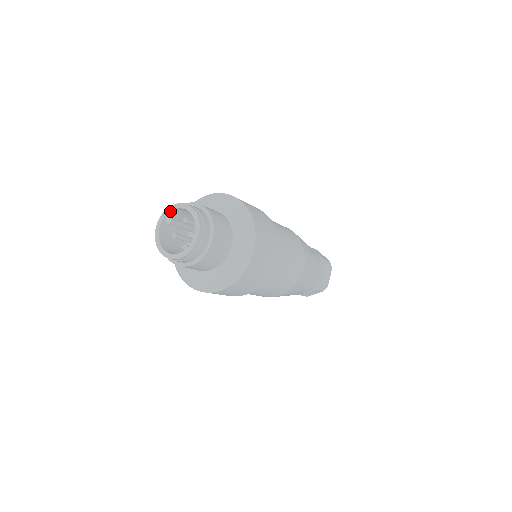
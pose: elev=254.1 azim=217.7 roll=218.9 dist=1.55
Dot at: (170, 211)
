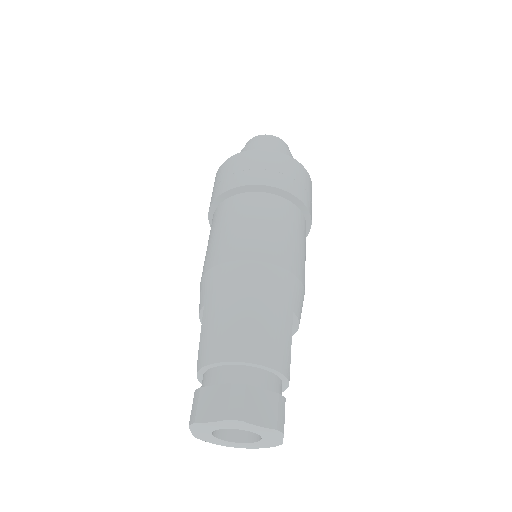
Dot at: occluded
